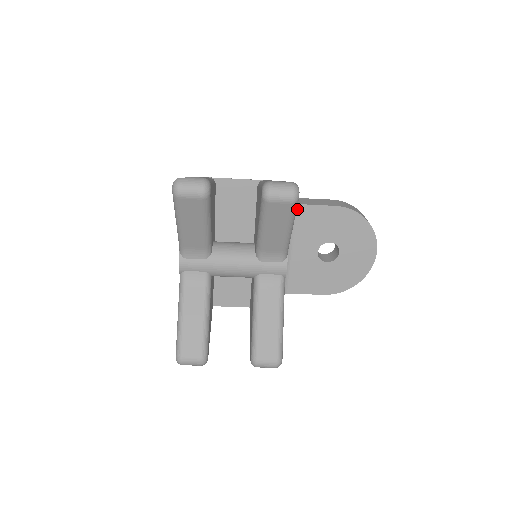
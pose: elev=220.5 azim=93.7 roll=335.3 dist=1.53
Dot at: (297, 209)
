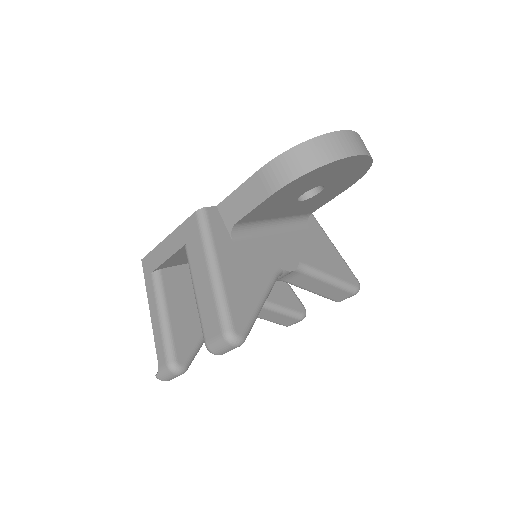
Dot at: (240, 222)
